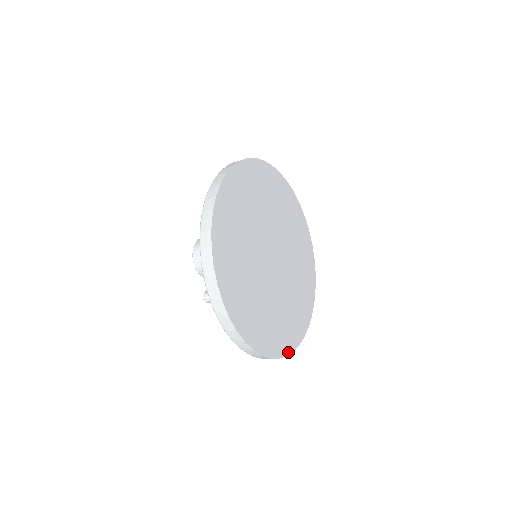
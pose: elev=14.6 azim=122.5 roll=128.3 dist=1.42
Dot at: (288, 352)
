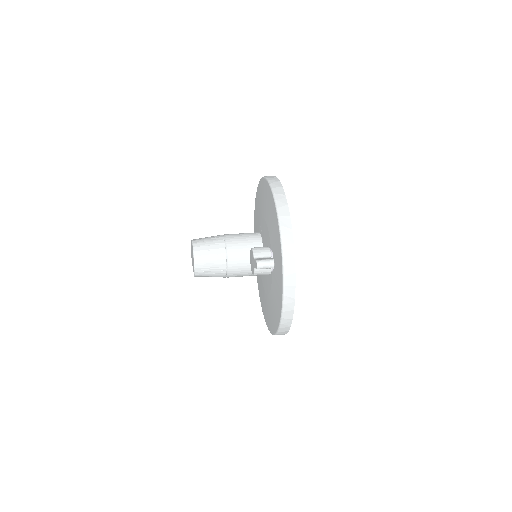
Dot at: occluded
